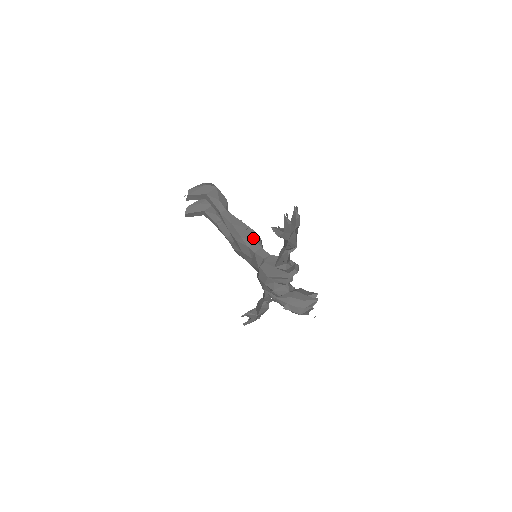
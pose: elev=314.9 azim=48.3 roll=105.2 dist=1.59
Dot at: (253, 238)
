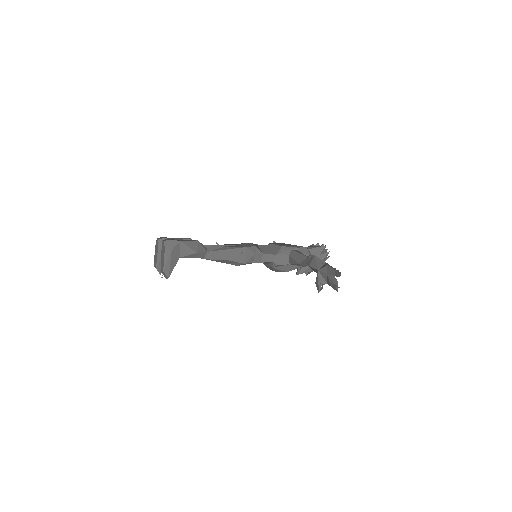
Dot at: (252, 254)
